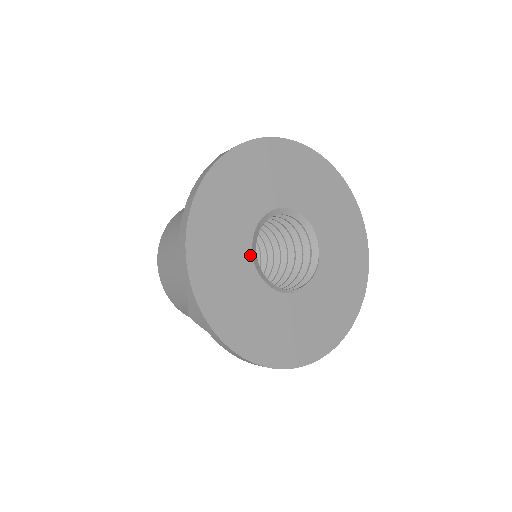
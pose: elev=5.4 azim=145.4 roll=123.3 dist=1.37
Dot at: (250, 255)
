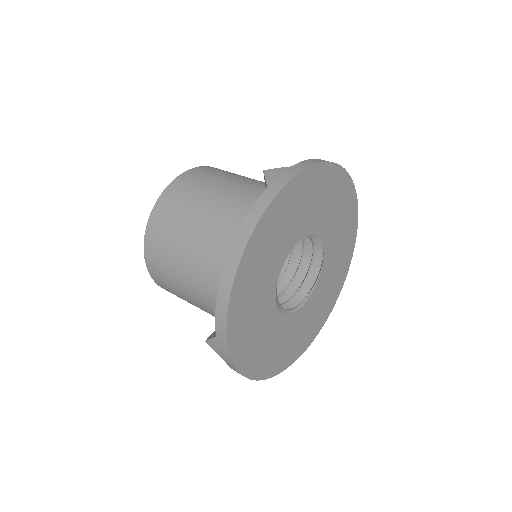
Dot at: (275, 288)
